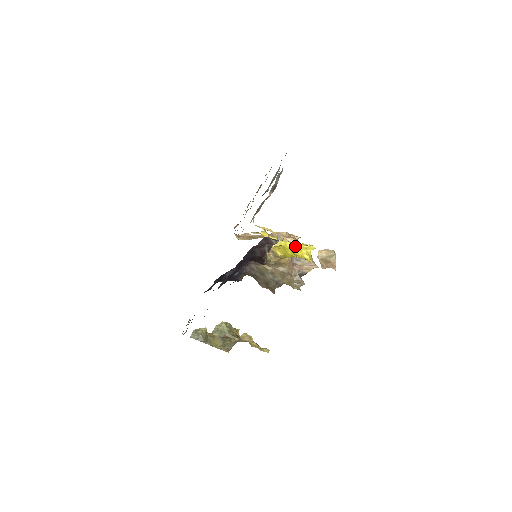
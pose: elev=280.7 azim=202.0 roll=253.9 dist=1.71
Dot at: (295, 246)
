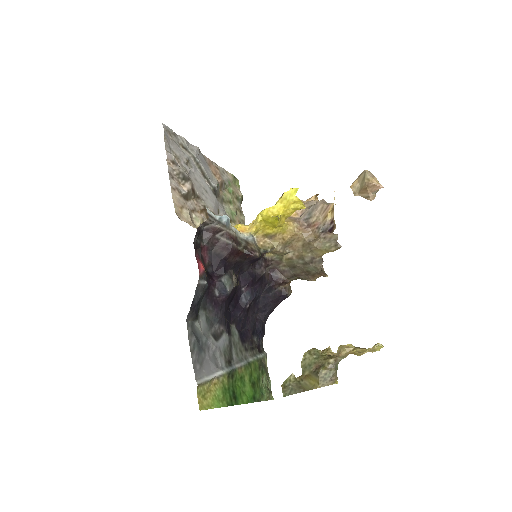
Dot at: (272, 208)
